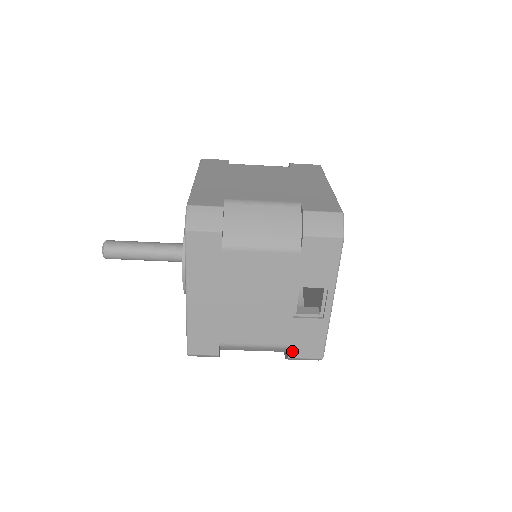
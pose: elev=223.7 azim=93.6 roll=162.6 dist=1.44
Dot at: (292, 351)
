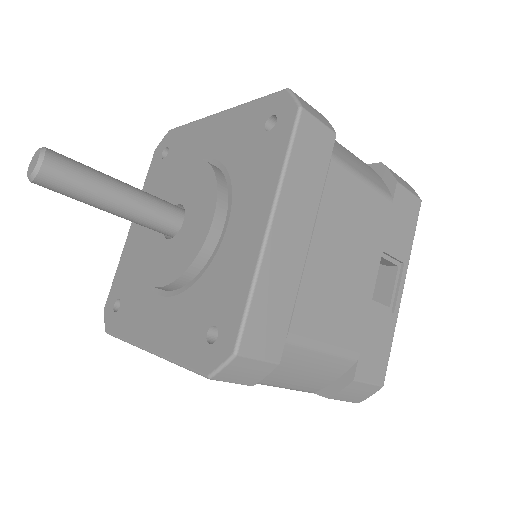
Dot at: (360, 367)
